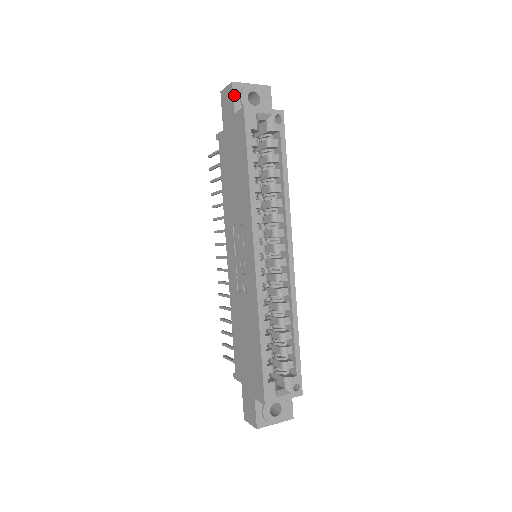
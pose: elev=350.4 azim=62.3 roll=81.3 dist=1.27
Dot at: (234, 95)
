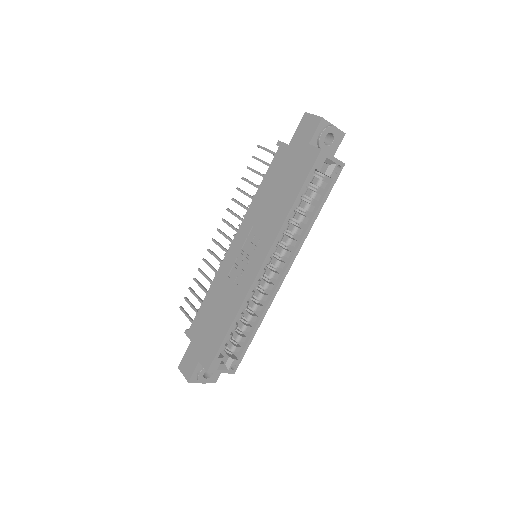
Dot at: (317, 129)
